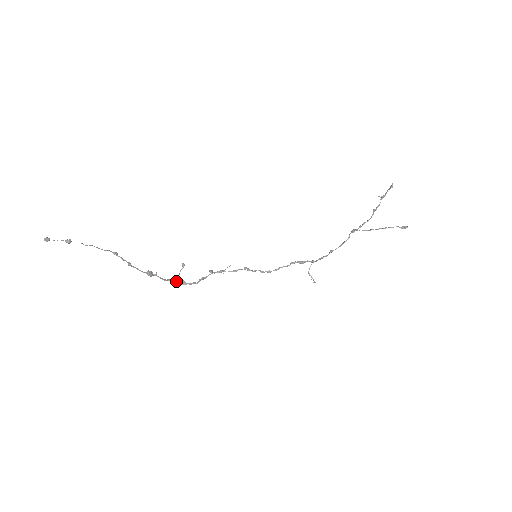
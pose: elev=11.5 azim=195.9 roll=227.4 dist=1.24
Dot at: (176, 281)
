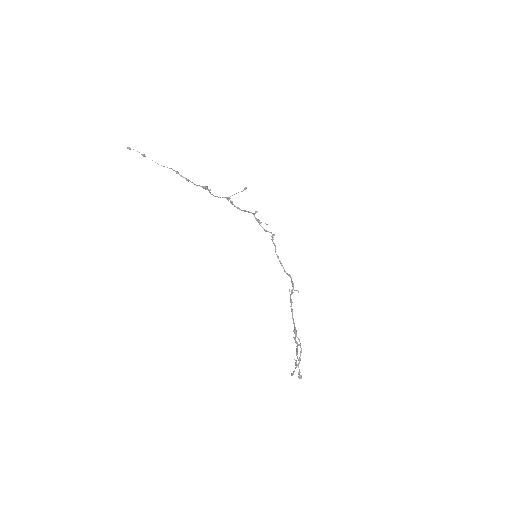
Dot at: (226, 198)
